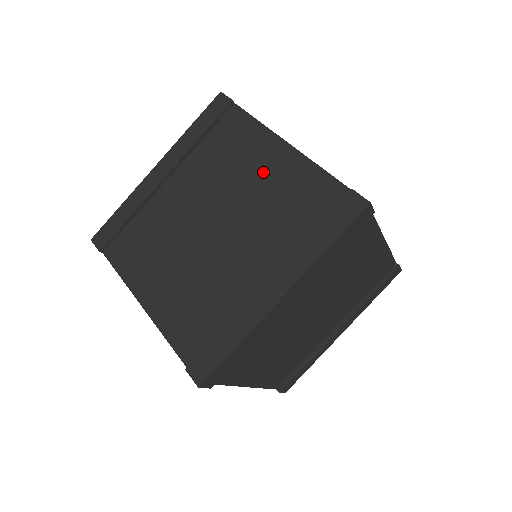
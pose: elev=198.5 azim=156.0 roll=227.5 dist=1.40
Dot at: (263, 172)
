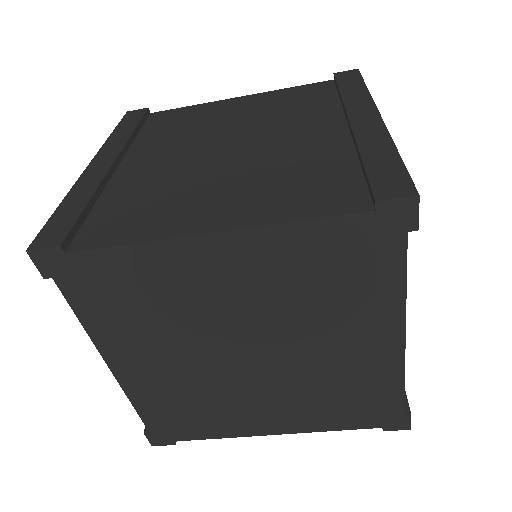
Dot at: (238, 111)
